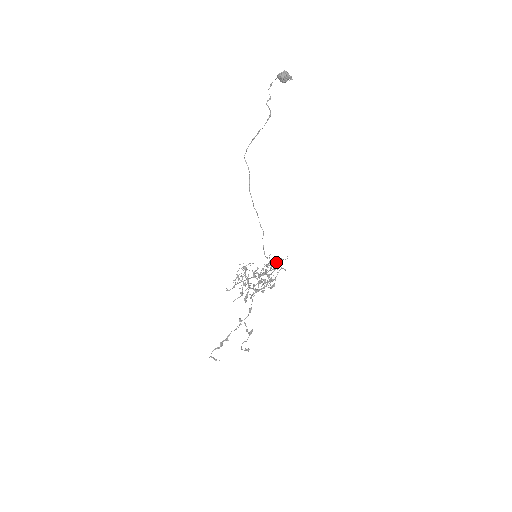
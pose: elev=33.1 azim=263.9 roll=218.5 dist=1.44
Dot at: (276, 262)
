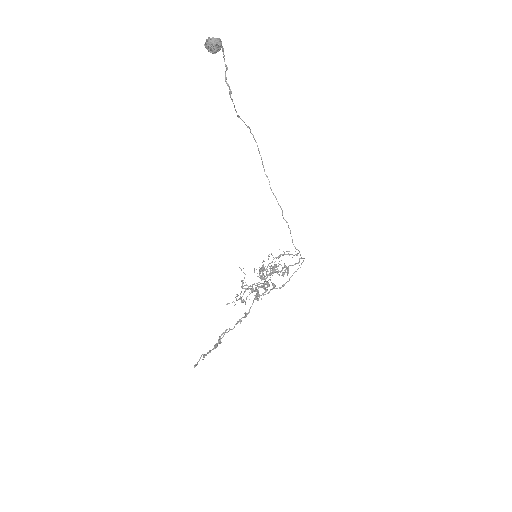
Dot at: (260, 271)
